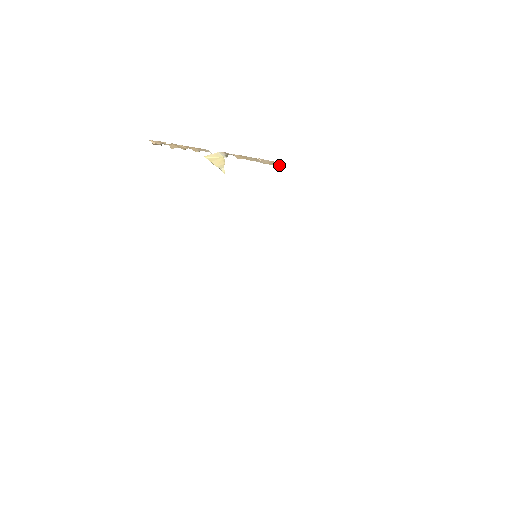
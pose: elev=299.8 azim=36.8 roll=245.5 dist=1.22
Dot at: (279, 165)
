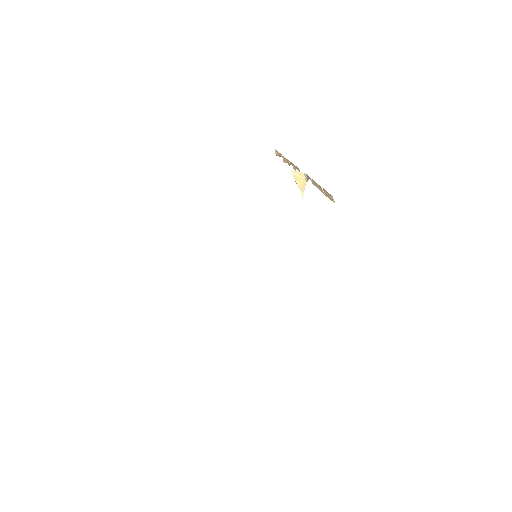
Dot at: (332, 200)
